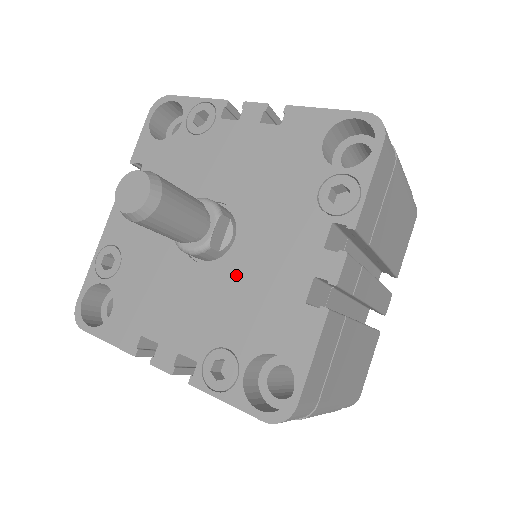
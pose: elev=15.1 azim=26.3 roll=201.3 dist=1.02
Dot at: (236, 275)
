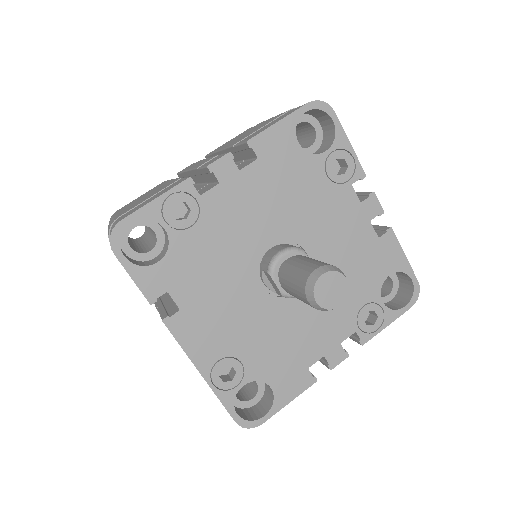
Dot at: occluded
